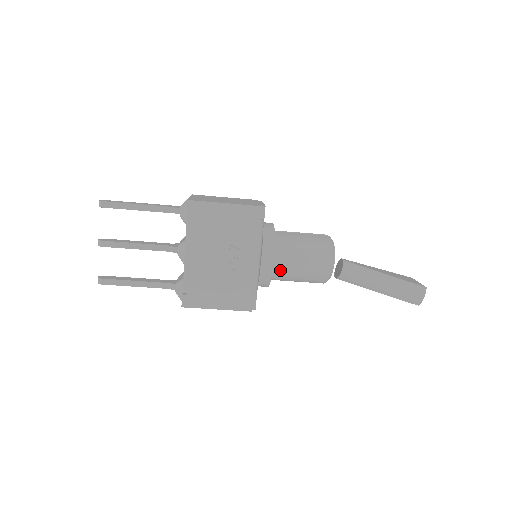
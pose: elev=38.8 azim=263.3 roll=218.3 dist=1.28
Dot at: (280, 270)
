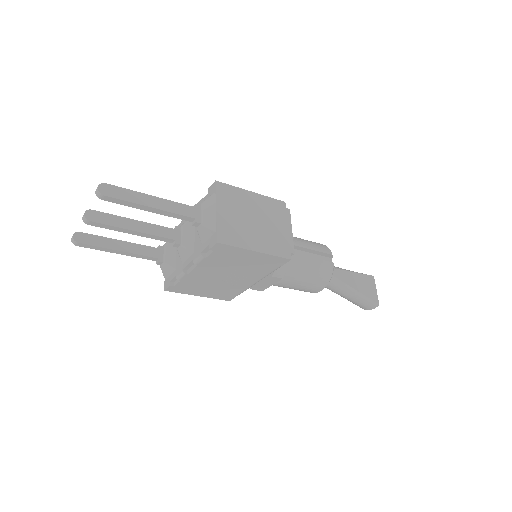
Dot at: (274, 285)
